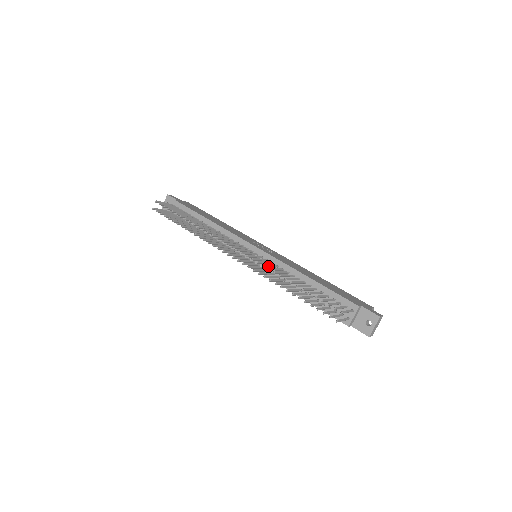
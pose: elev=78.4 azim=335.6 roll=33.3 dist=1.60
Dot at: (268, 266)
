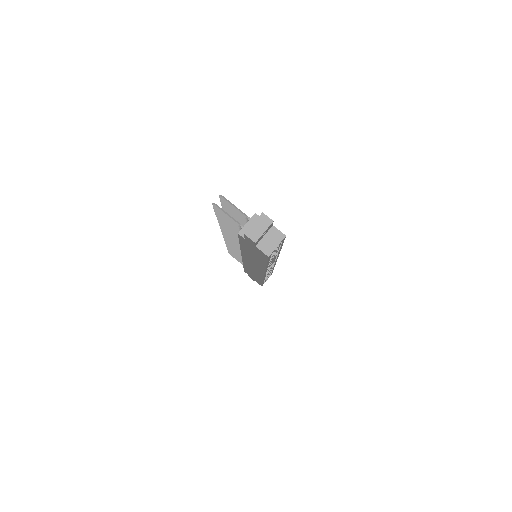
Dot at: occluded
